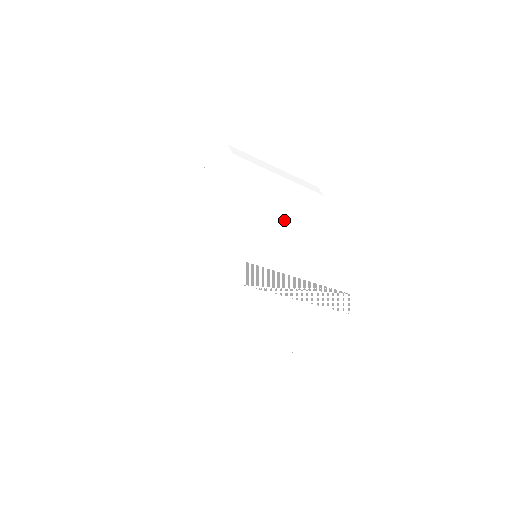
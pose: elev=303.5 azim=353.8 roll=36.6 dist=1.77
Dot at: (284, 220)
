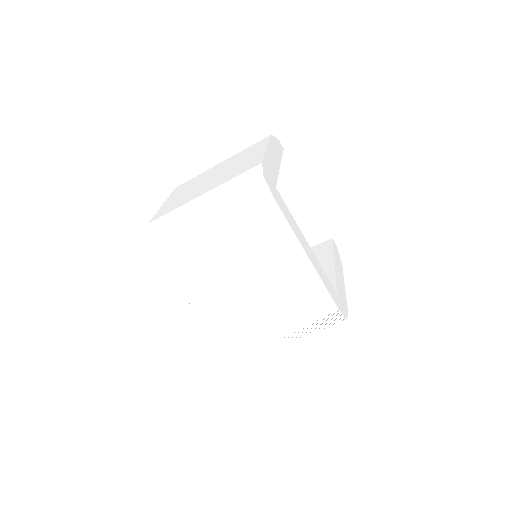
Dot at: (239, 286)
